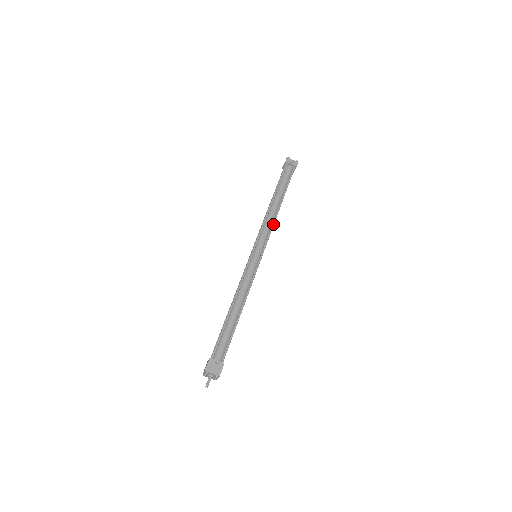
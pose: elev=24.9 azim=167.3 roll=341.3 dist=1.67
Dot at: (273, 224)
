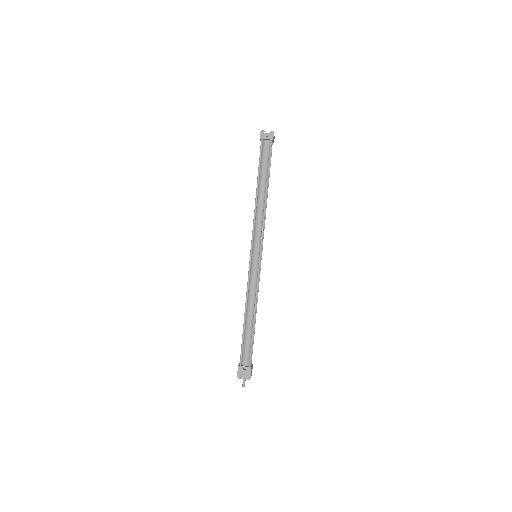
Dot at: (263, 218)
